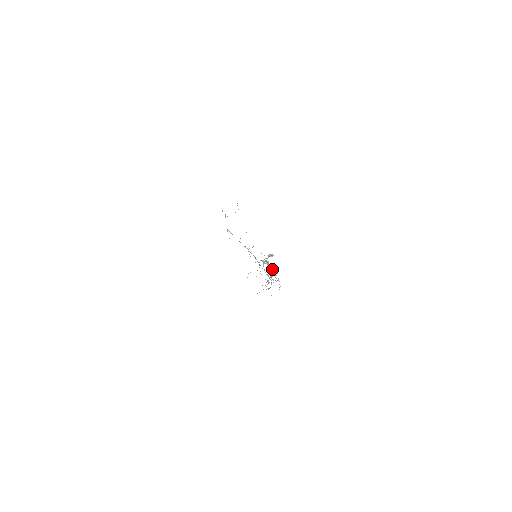
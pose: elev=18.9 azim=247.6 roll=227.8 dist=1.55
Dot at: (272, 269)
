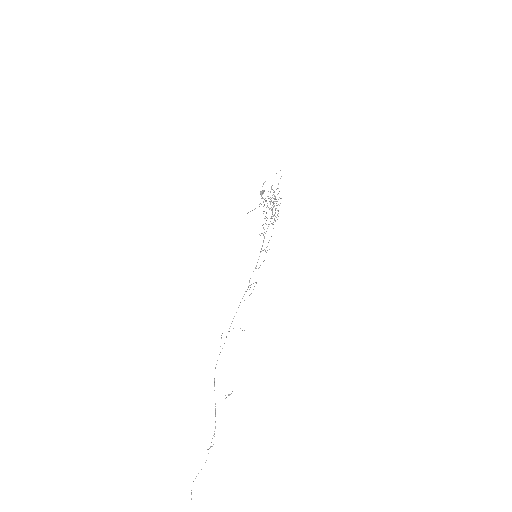
Dot at: occluded
